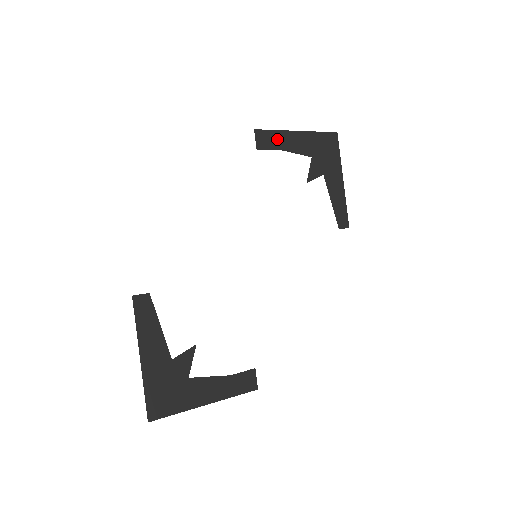
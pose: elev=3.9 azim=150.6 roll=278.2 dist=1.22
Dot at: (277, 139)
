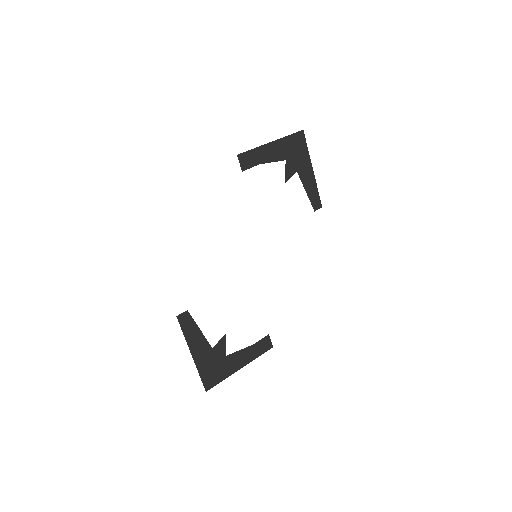
Dot at: (256, 156)
